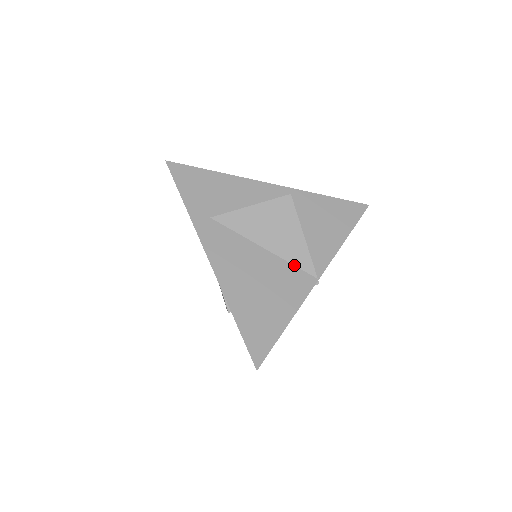
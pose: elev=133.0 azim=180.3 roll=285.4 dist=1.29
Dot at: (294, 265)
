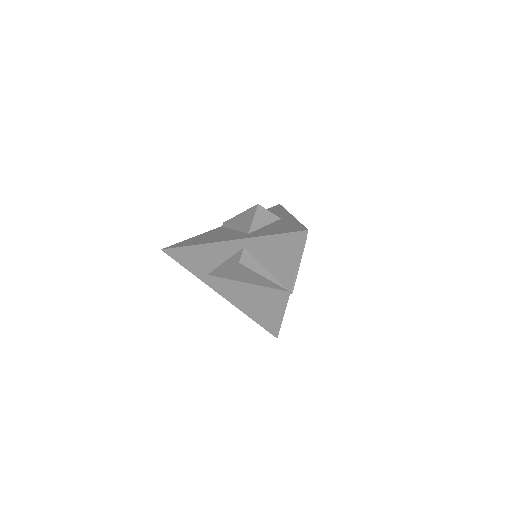
Dot at: (271, 288)
